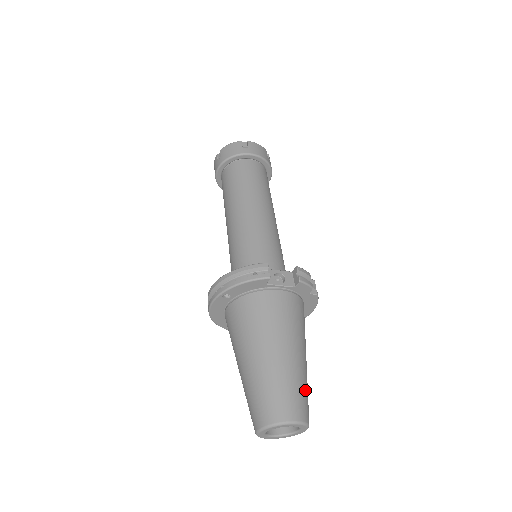
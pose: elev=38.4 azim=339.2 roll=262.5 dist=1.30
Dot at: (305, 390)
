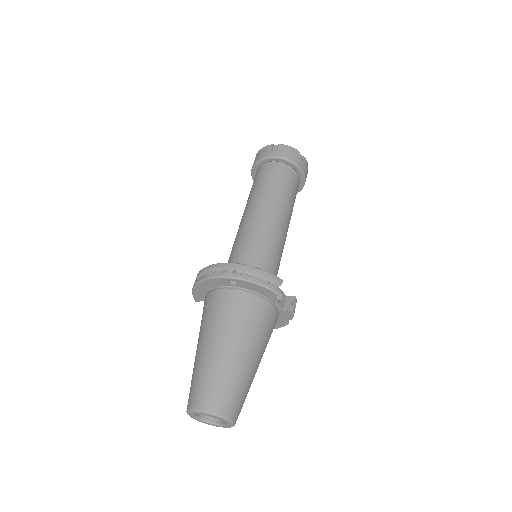
Dot at: occluded
